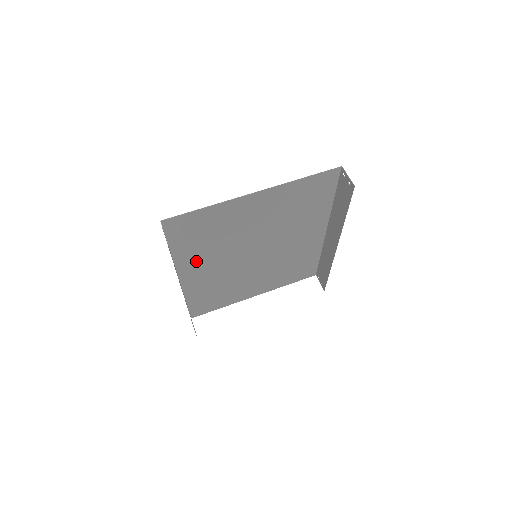
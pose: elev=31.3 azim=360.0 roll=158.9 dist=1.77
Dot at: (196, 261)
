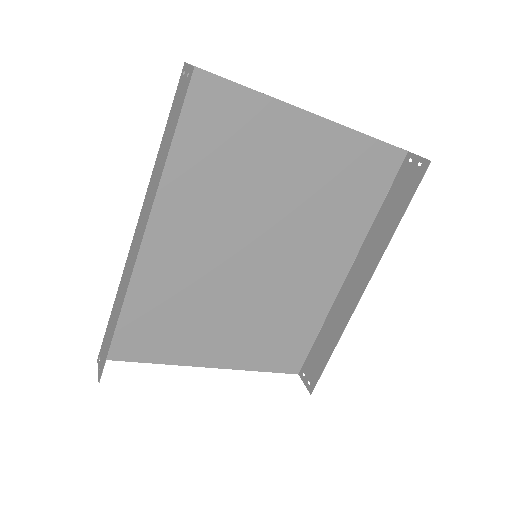
Dot at: (179, 204)
